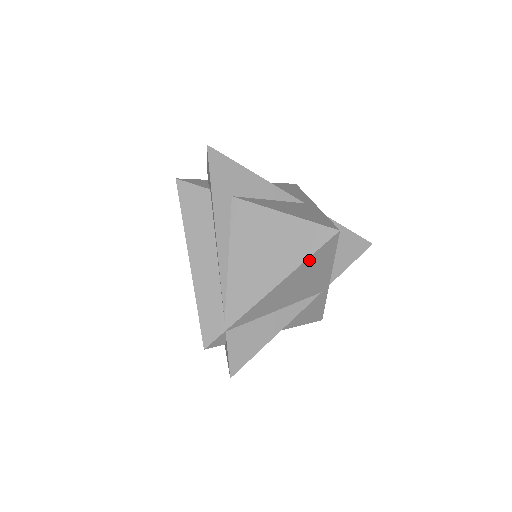
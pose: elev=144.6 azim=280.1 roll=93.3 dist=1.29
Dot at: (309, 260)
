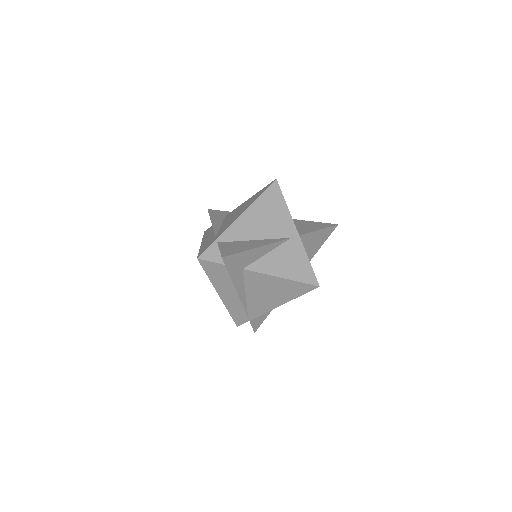
Dot at: (299, 295)
